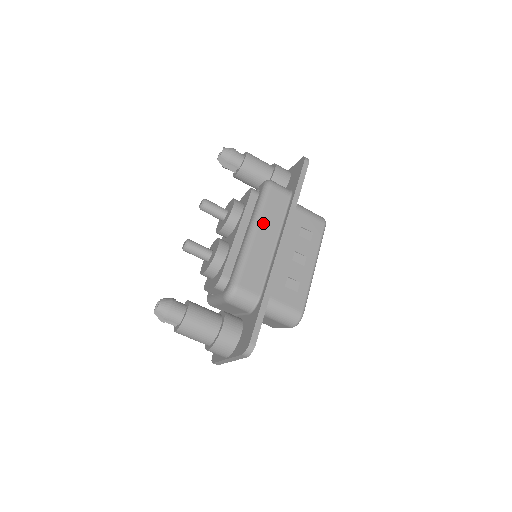
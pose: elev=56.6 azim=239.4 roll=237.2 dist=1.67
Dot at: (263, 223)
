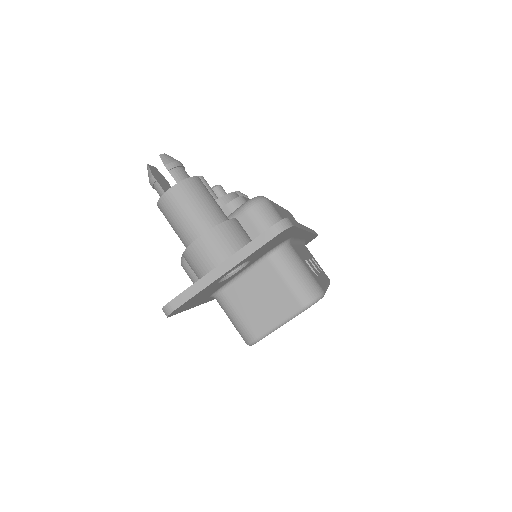
Dot at: (286, 212)
